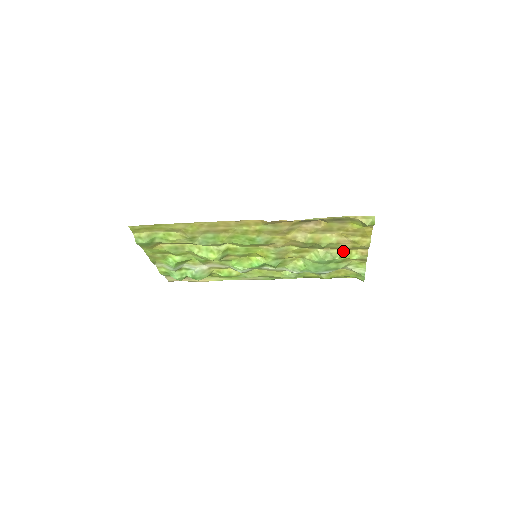
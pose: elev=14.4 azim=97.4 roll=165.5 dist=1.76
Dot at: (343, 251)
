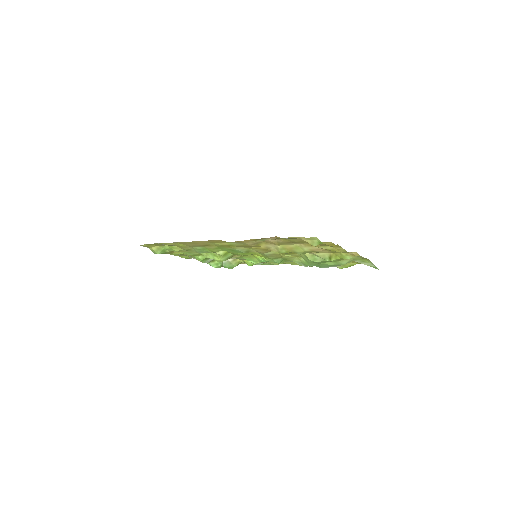
Dot at: (330, 253)
